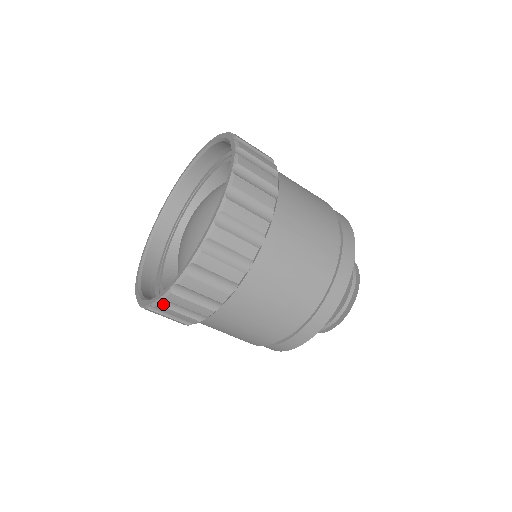
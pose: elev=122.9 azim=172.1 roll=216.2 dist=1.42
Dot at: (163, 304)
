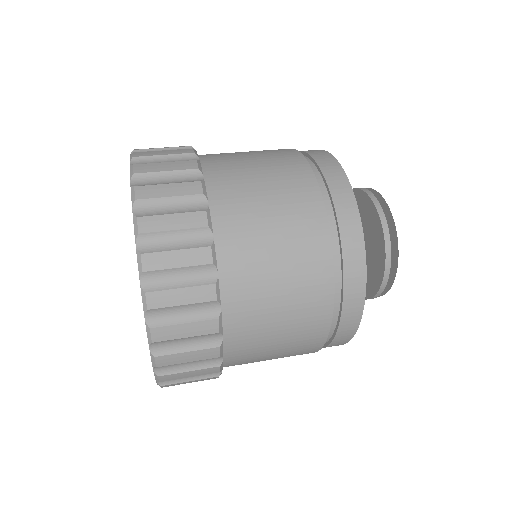
Dot at: (163, 373)
